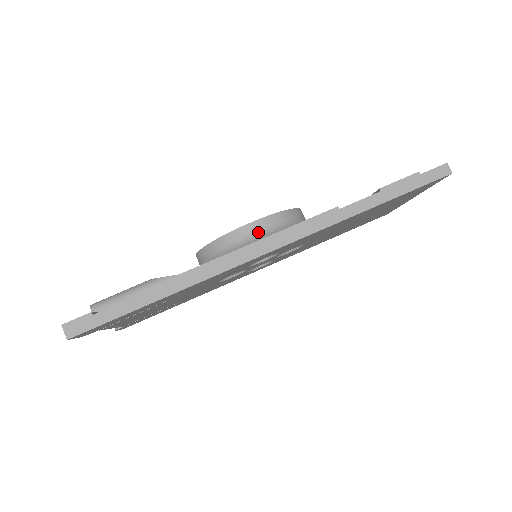
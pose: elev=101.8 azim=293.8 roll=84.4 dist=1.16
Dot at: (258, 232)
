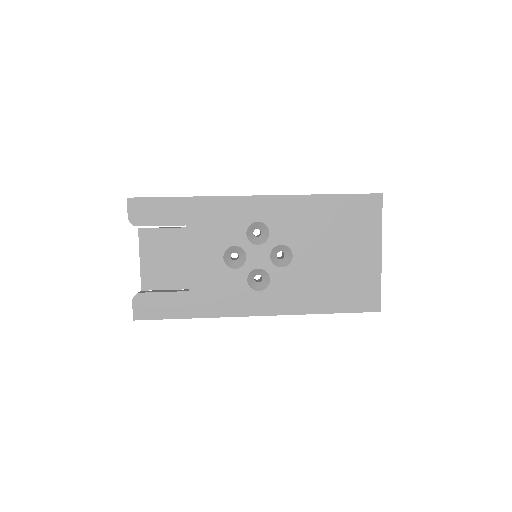
Dot at: occluded
